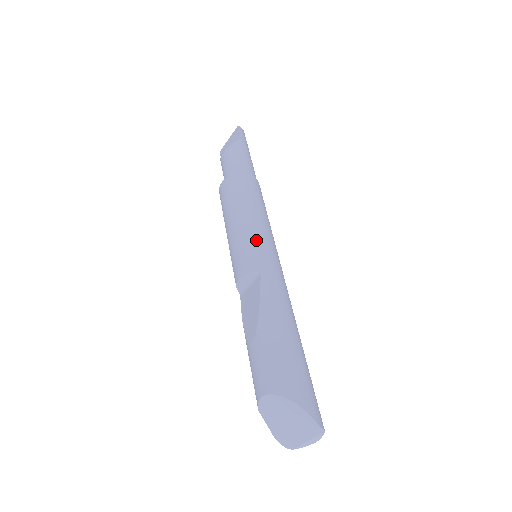
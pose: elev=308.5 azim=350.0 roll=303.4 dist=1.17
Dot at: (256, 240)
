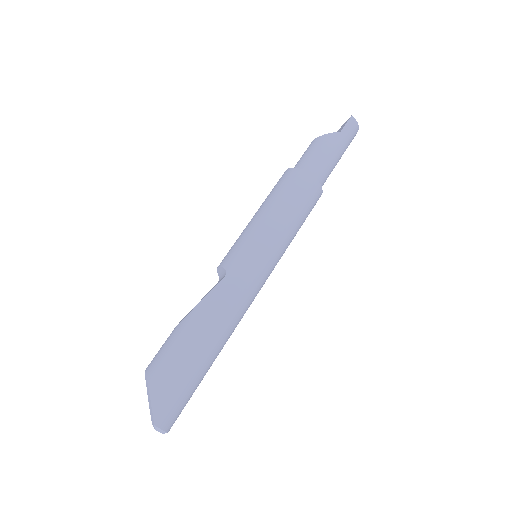
Dot at: (252, 242)
